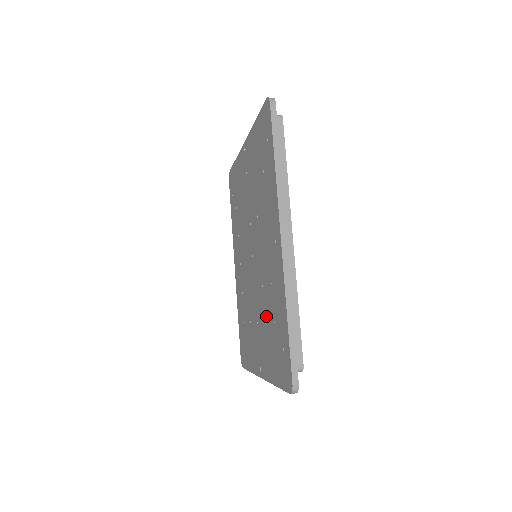
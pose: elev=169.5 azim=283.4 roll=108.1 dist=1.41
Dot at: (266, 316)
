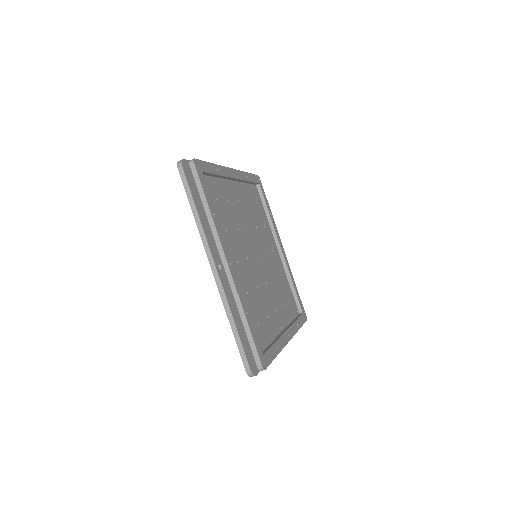
Dot at: occluded
